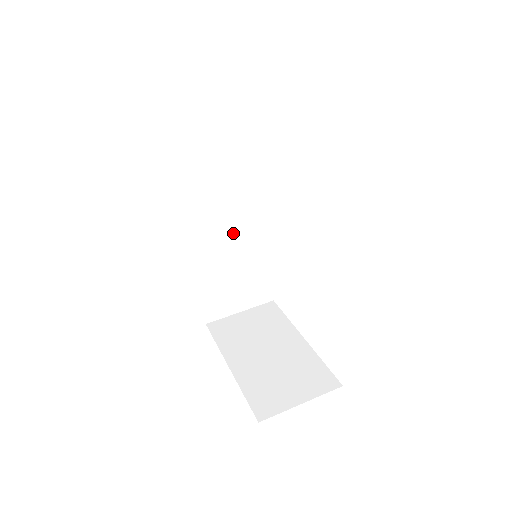
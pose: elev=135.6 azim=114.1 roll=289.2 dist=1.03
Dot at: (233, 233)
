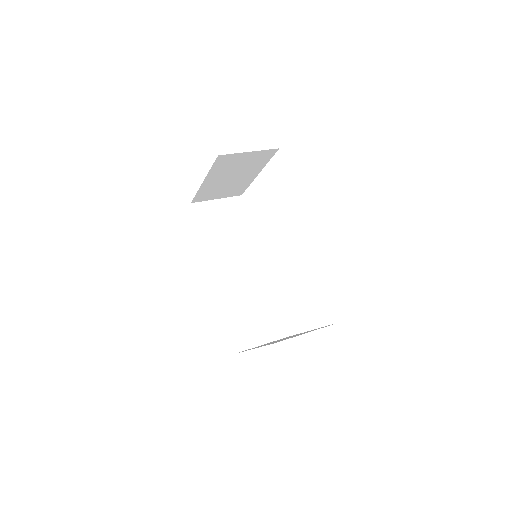
Dot at: (244, 277)
